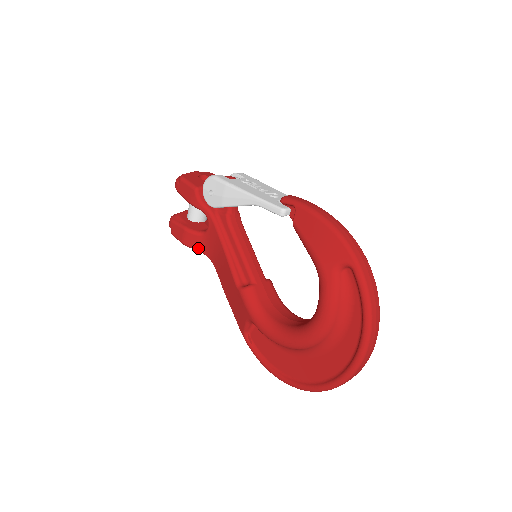
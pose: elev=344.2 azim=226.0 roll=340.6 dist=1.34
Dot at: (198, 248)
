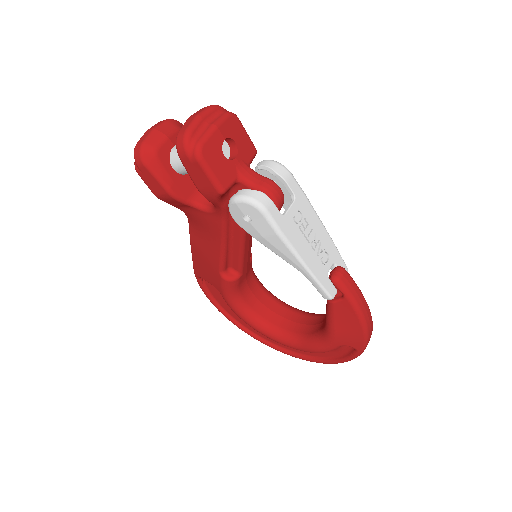
Dot at: (177, 207)
